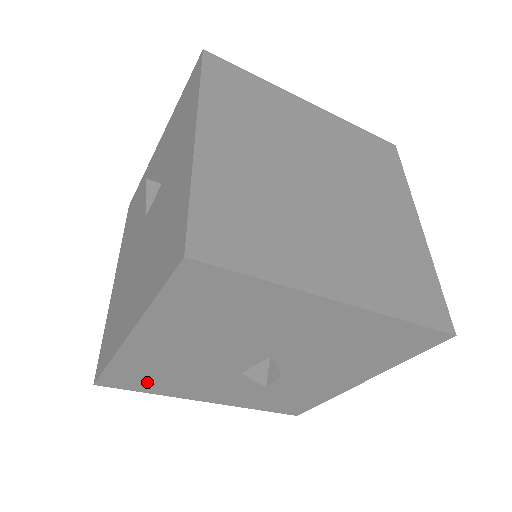
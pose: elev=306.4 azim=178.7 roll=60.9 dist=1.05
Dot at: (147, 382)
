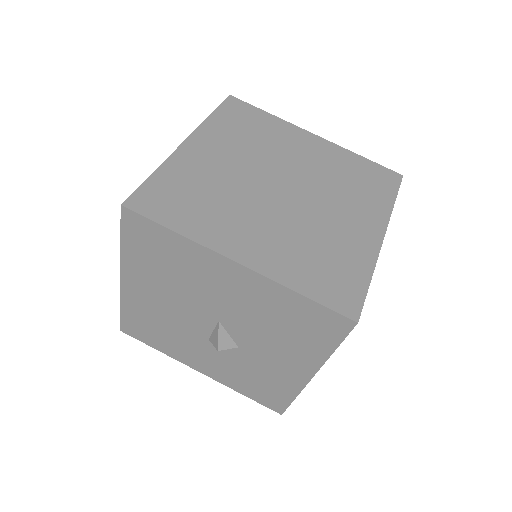
Dot at: (151, 335)
